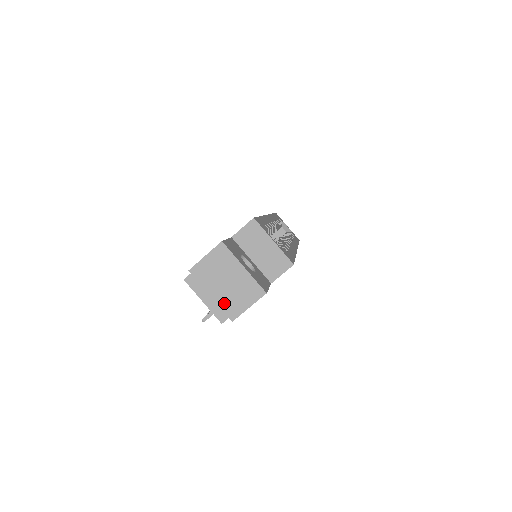
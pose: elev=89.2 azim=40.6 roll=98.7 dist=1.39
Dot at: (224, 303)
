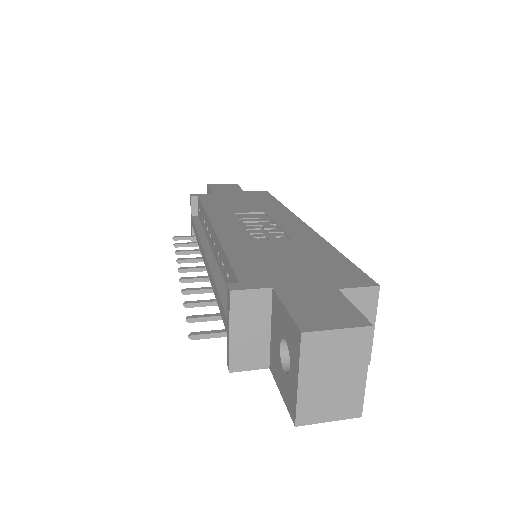
Dot at: (306, 400)
